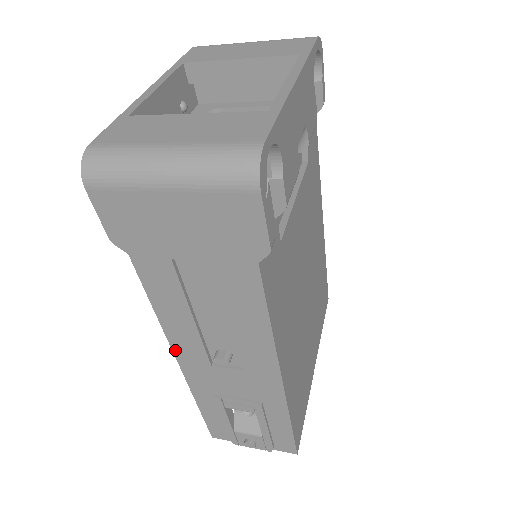
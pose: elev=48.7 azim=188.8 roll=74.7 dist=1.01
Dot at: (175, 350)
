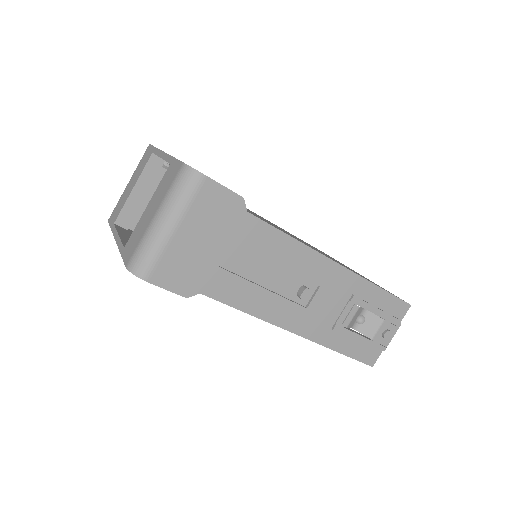
Dot at: (283, 326)
